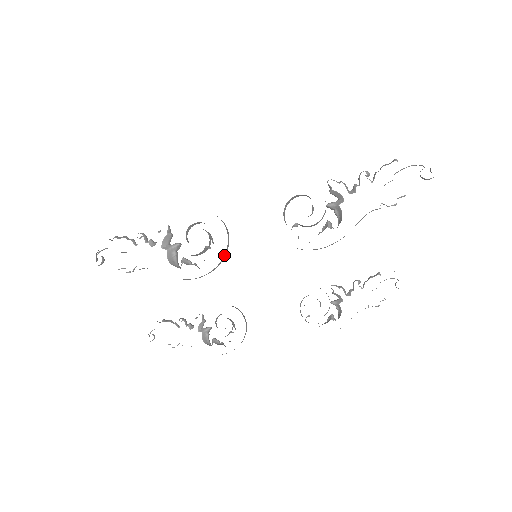
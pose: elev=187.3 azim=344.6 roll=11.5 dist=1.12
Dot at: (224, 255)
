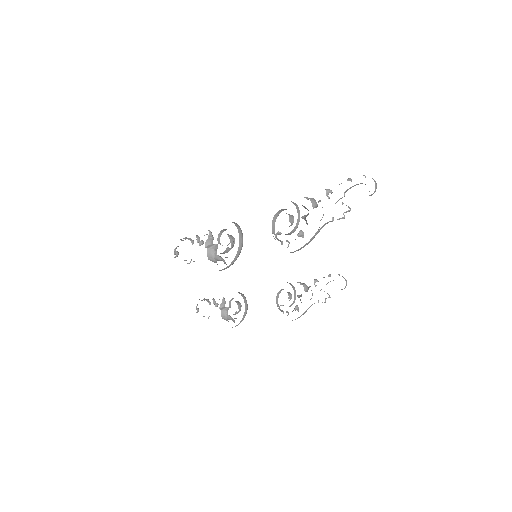
Dot at: (236, 254)
